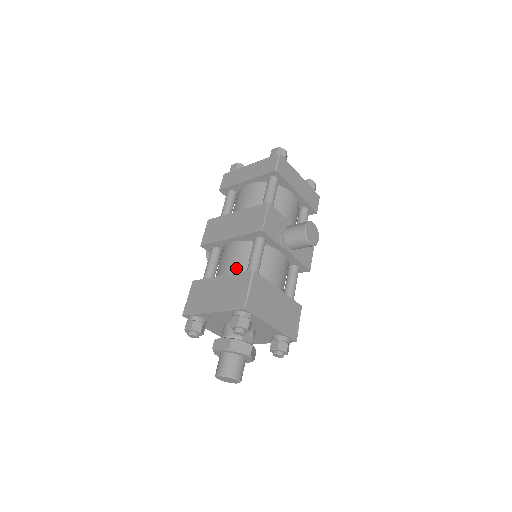
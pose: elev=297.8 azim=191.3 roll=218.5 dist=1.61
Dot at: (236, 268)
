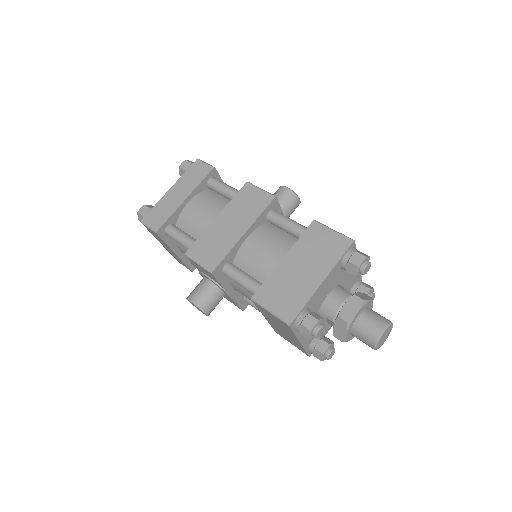
Dot at: (284, 245)
